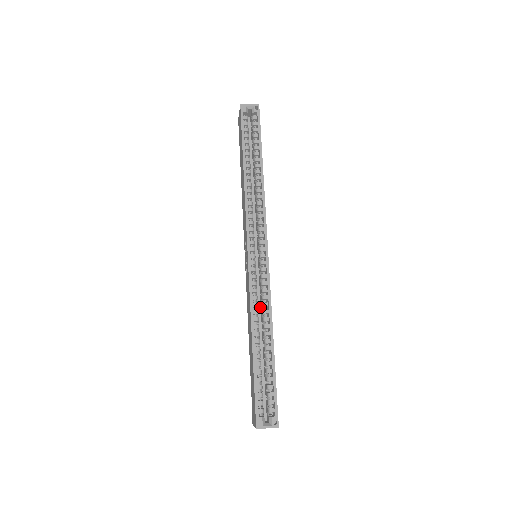
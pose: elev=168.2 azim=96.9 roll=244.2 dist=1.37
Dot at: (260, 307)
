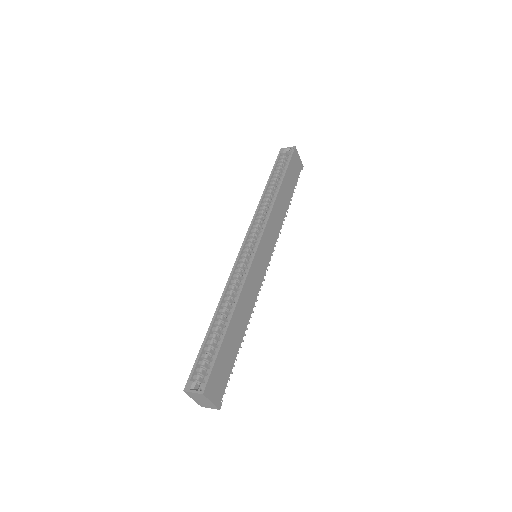
Dot at: occluded
